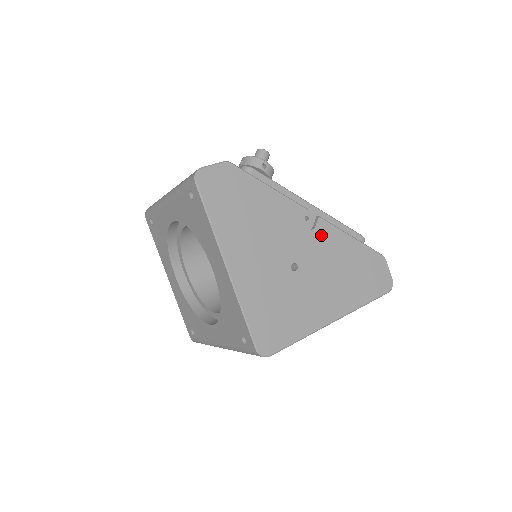
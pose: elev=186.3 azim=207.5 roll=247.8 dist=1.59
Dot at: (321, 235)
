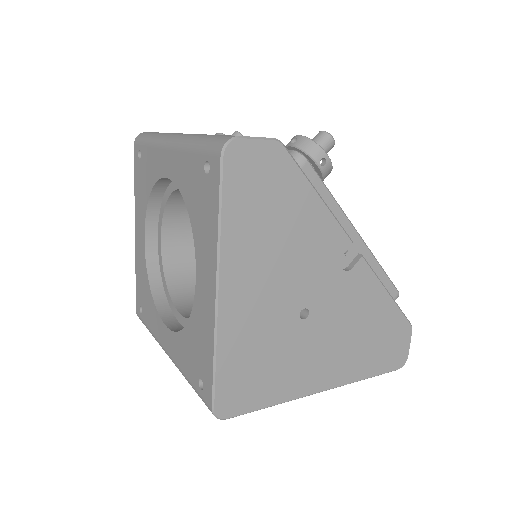
Dot at: (354, 281)
